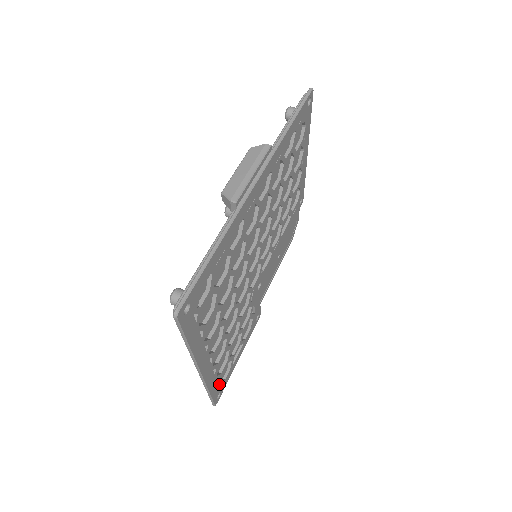
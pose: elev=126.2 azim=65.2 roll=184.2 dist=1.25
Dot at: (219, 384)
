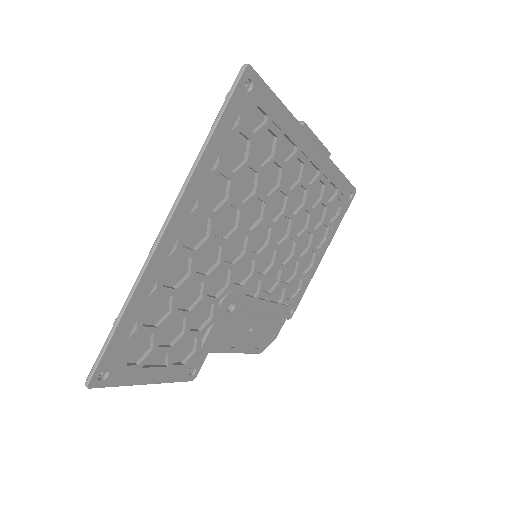
Dot at: (125, 346)
